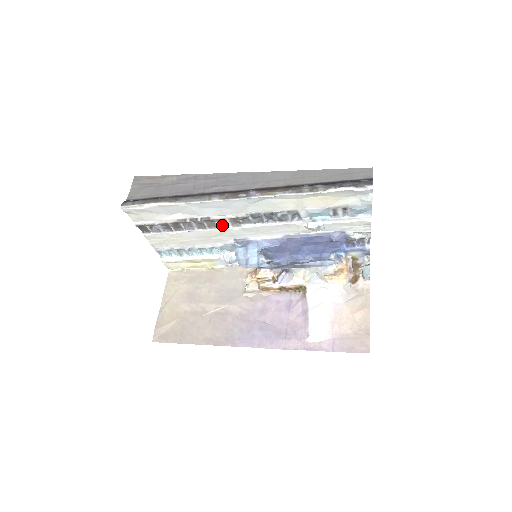
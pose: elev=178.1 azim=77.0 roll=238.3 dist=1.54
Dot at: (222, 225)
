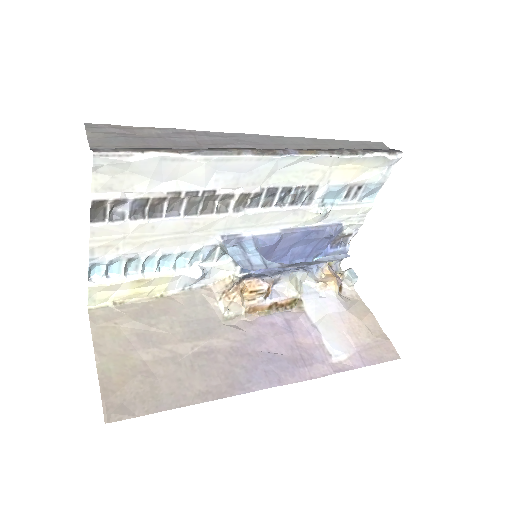
Dot at: (218, 209)
